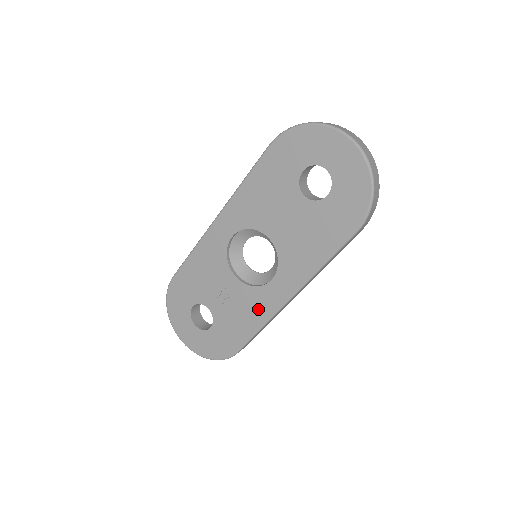
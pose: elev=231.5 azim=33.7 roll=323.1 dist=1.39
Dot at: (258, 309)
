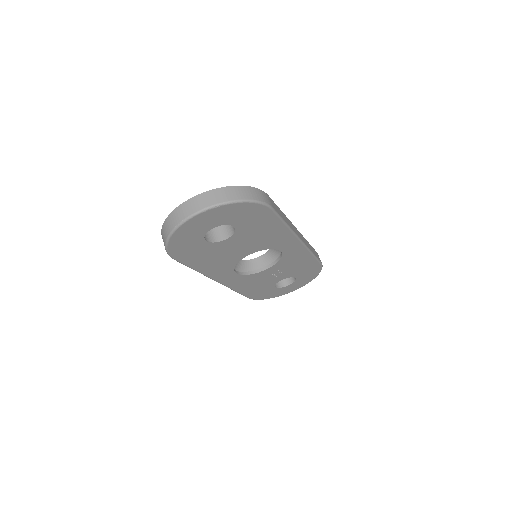
Dot at: (298, 257)
